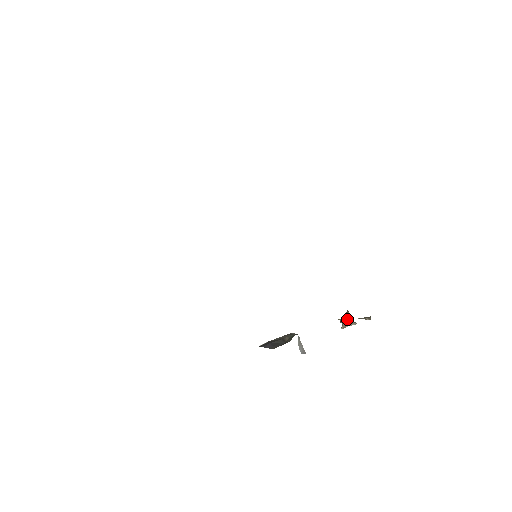
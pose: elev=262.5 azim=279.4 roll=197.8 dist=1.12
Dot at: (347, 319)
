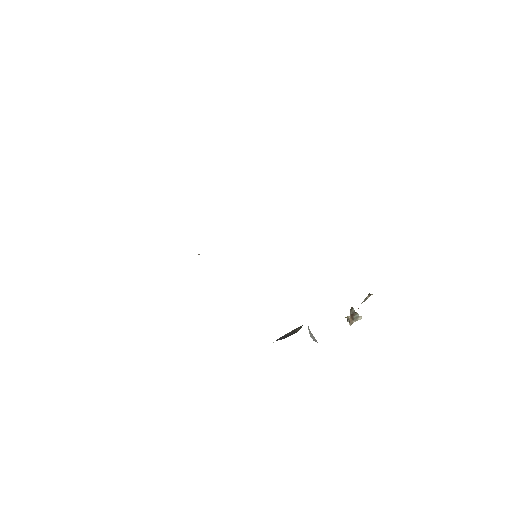
Dot at: (352, 313)
